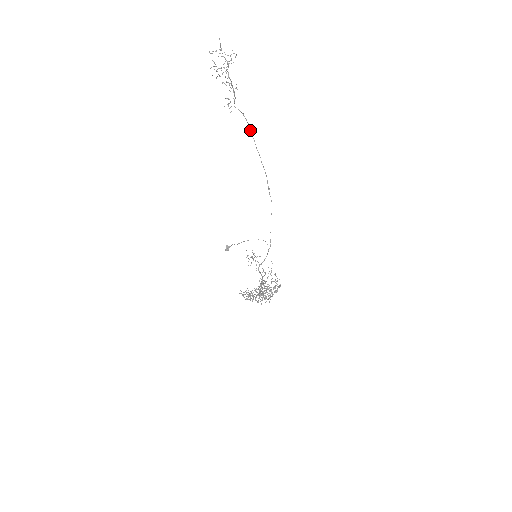
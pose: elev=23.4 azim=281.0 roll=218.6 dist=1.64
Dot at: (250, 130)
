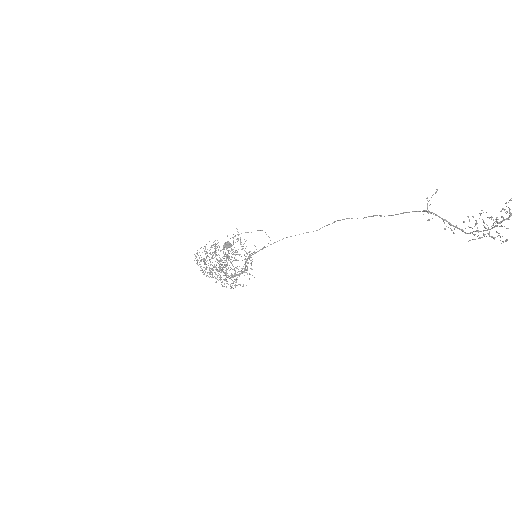
Dot at: (404, 212)
